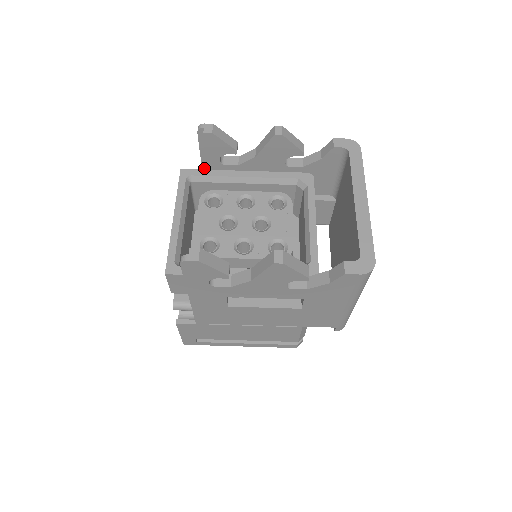
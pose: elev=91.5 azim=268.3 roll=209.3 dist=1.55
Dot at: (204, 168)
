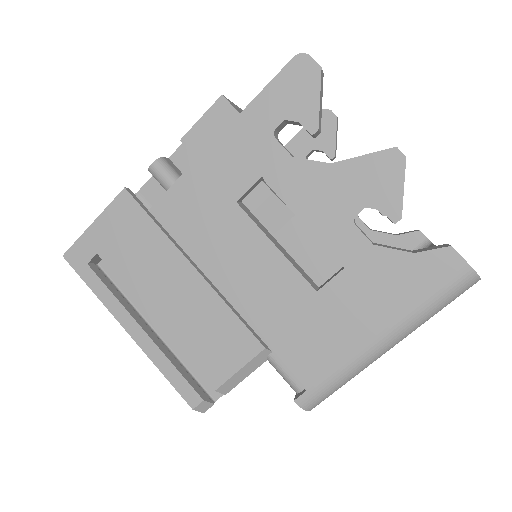
Dot at: occluded
